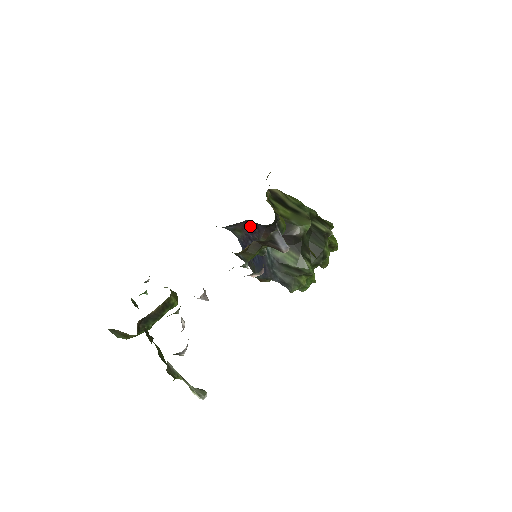
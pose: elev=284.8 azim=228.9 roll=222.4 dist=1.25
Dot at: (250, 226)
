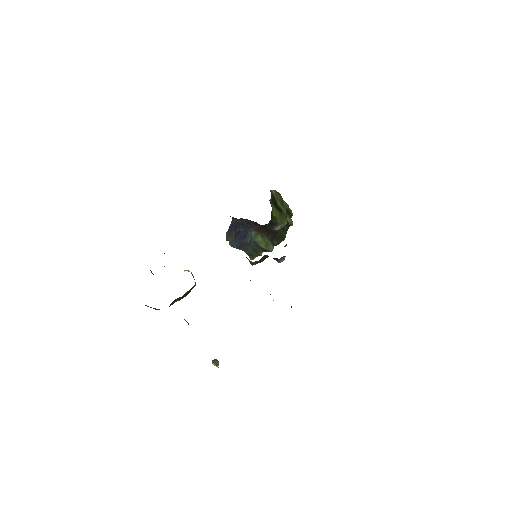
Dot at: (250, 221)
